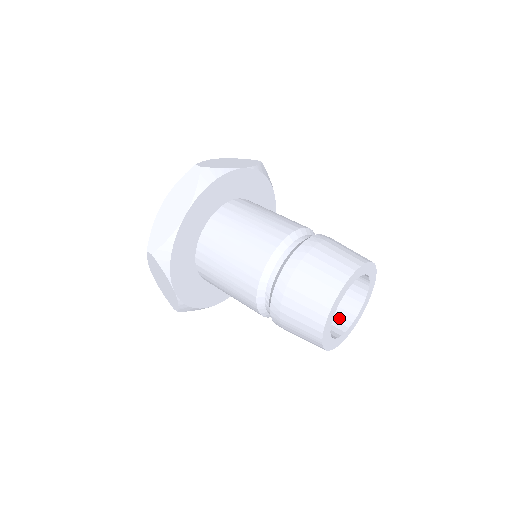
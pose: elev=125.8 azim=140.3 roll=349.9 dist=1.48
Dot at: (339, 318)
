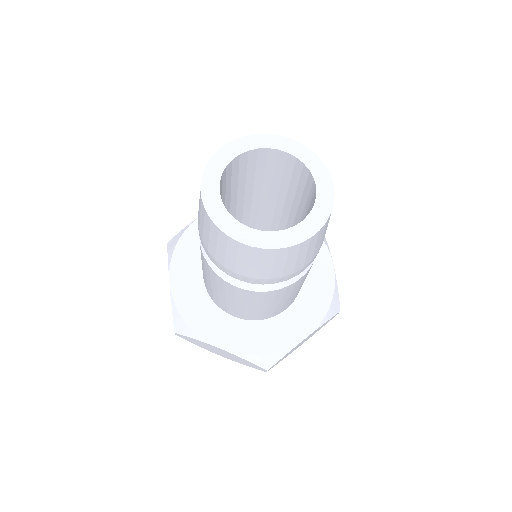
Dot at: occluded
